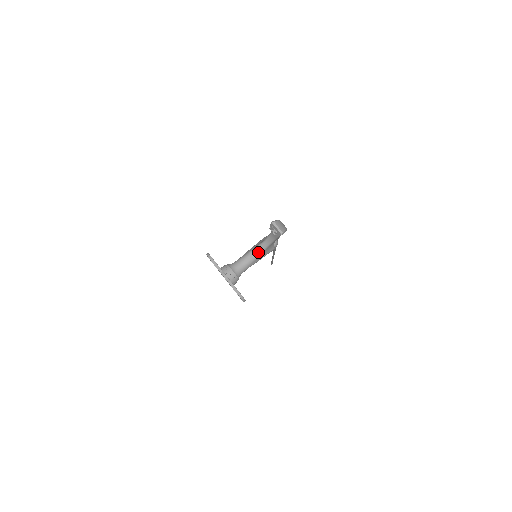
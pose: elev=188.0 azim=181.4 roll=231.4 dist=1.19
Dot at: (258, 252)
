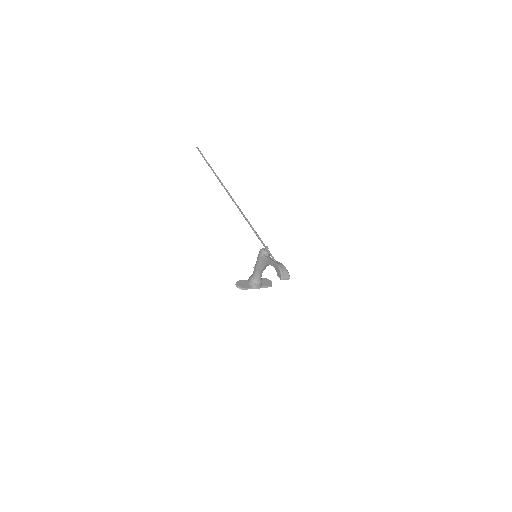
Dot at: (265, 268)
